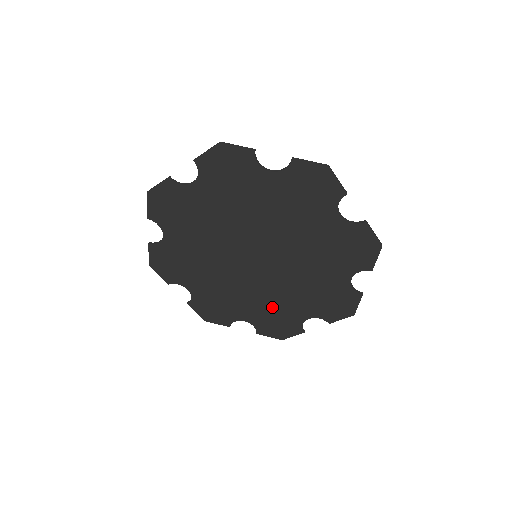
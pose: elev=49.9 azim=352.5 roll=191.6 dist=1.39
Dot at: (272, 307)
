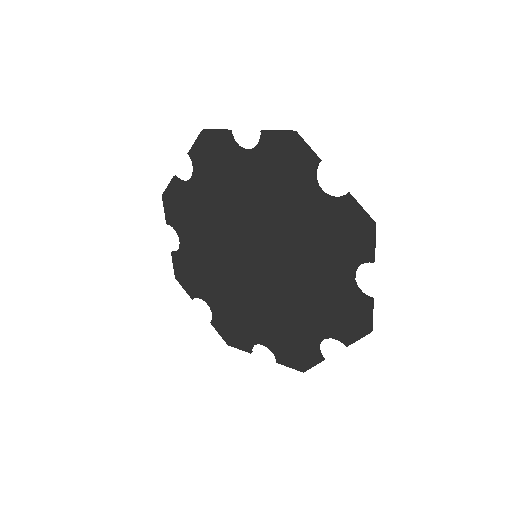
Dot at: (318, 297)
